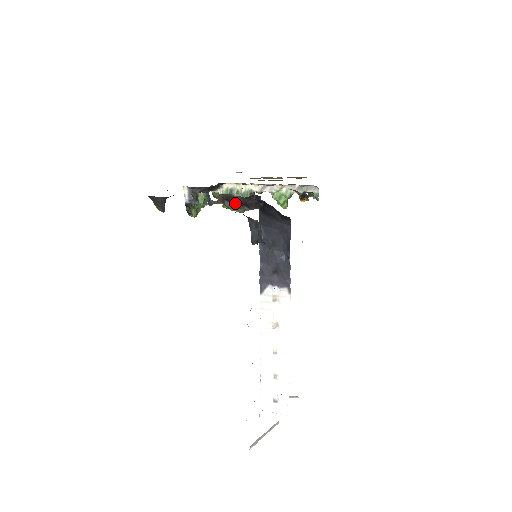
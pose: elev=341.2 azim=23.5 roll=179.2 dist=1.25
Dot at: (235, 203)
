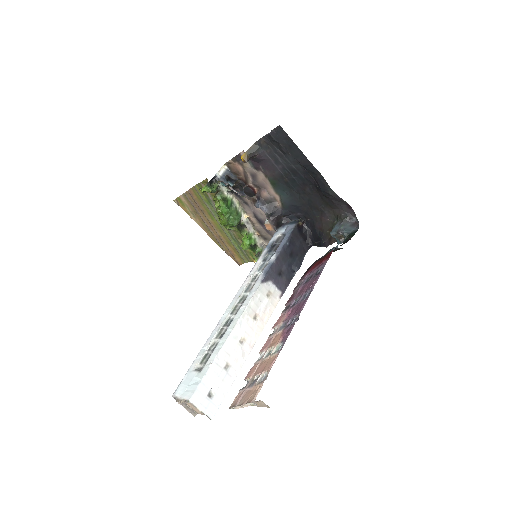
Dot at: (266, 210)
